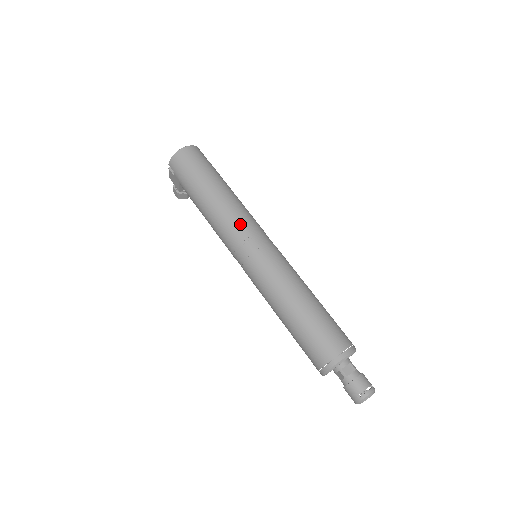
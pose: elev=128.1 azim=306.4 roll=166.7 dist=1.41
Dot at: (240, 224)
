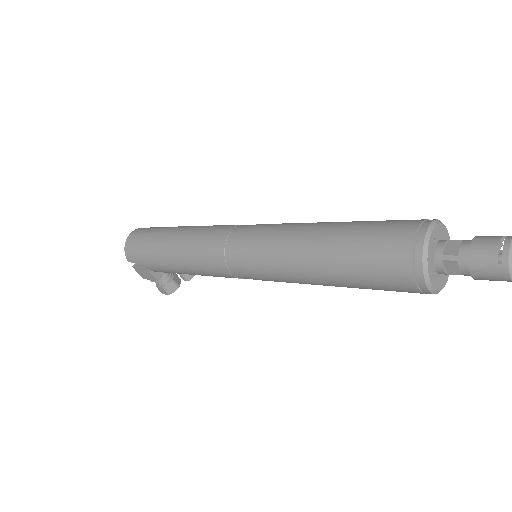
Dot at: (210, 236)
